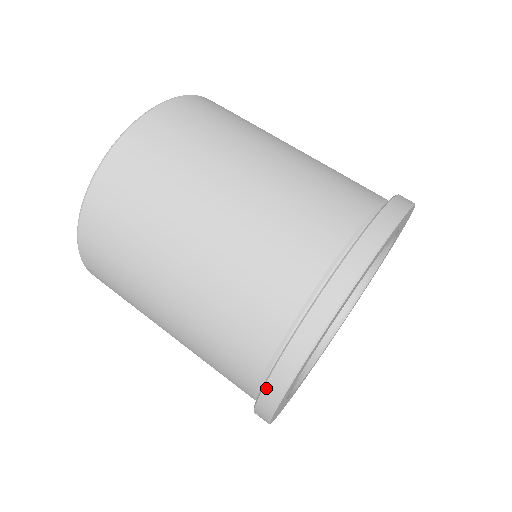
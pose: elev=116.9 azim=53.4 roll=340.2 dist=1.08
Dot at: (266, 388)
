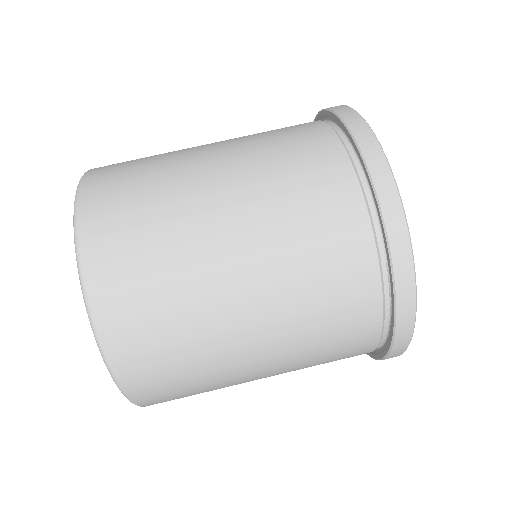
Dot at: (395, 344)
